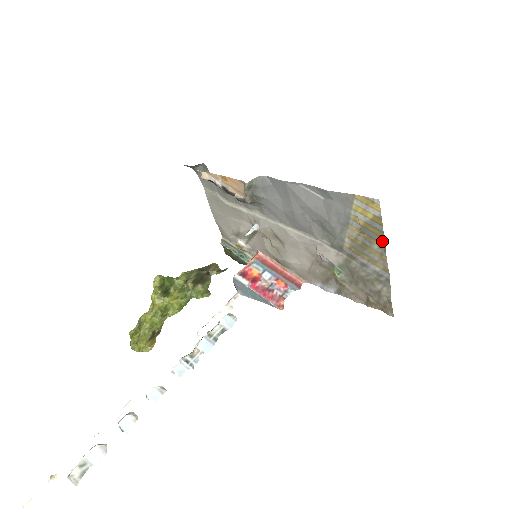
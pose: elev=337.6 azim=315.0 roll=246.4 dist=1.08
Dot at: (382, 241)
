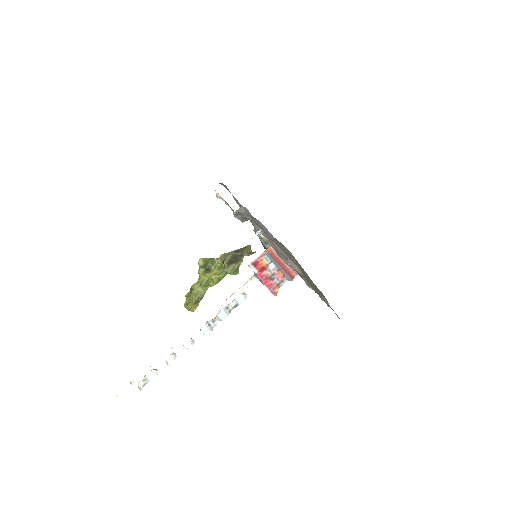
Dot at: (307, 274)
